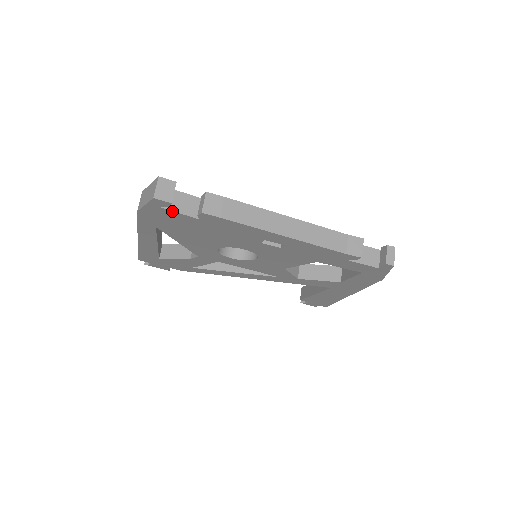
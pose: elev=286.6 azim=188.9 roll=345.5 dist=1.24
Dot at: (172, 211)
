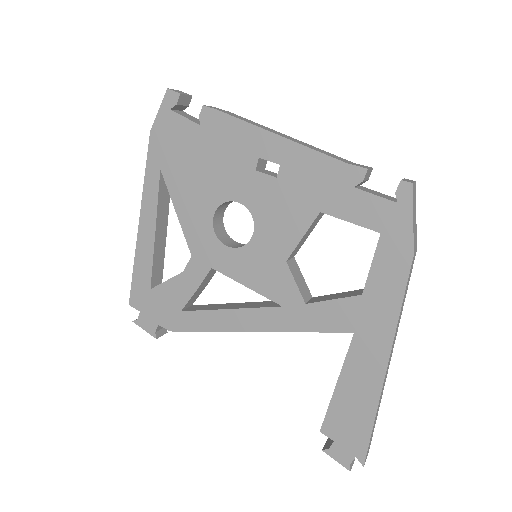
Dot at: (179, 115)
